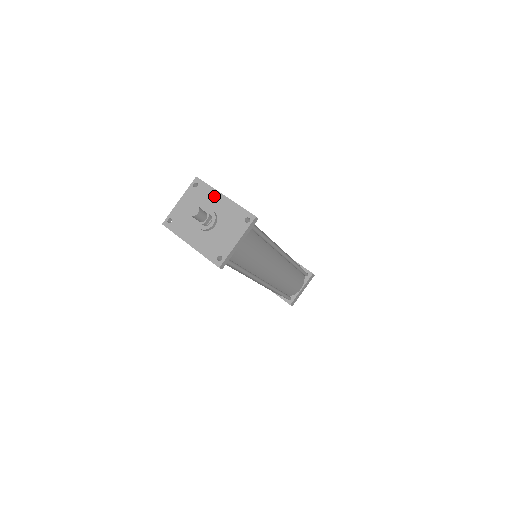
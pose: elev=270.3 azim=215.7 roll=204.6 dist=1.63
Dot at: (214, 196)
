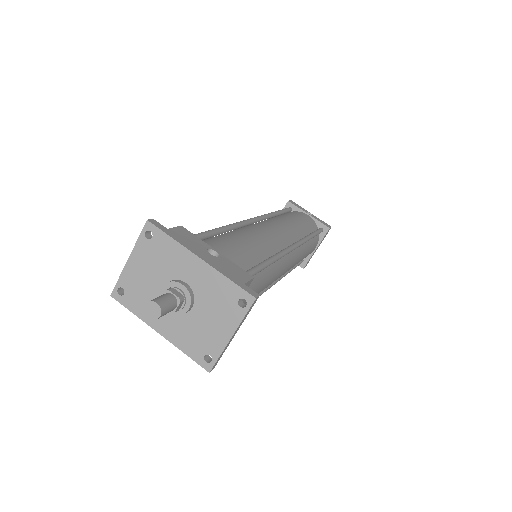
Dot at: (182, 257)
